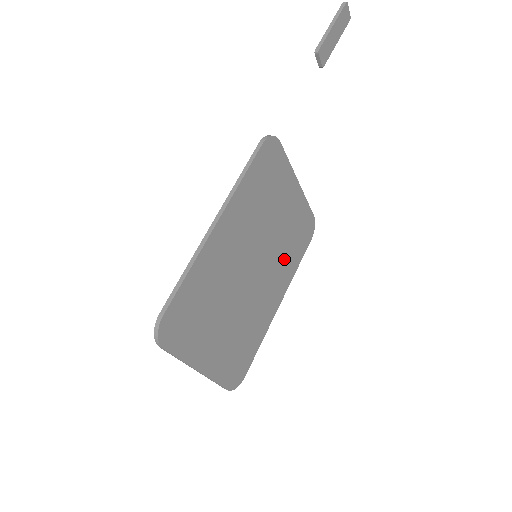
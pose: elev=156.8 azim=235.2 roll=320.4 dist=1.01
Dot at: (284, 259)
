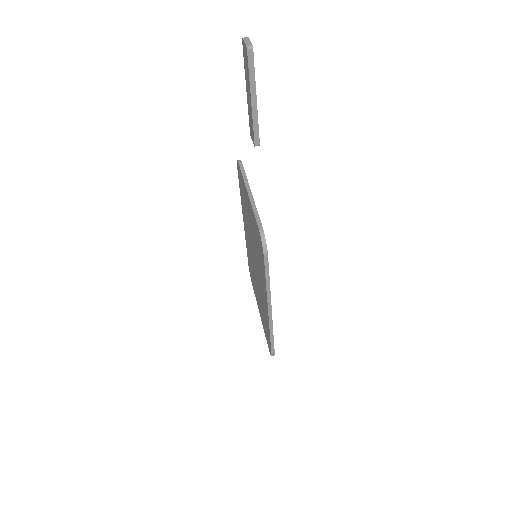
Dot at: occluded
